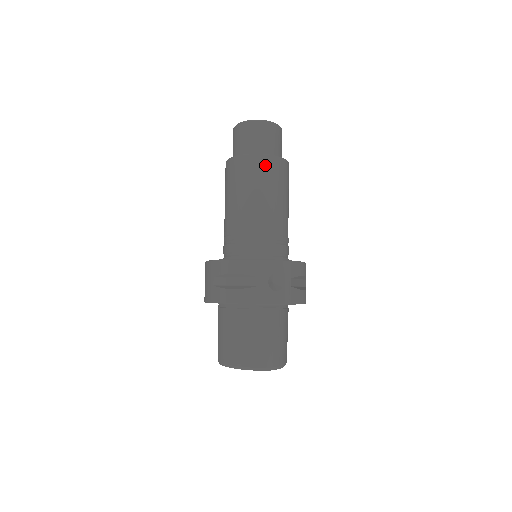
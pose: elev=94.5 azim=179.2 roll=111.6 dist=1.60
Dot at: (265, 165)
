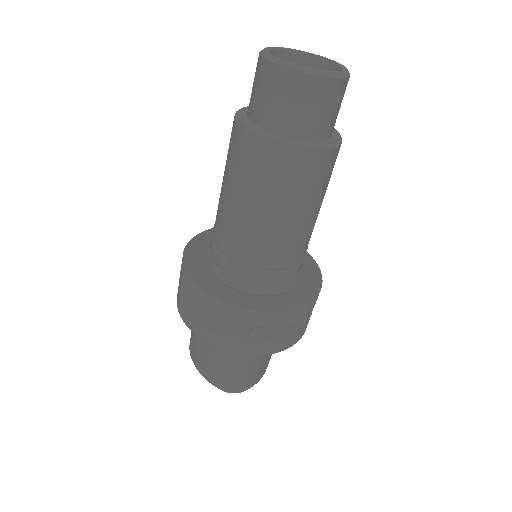
Dot at: (288, 164)
